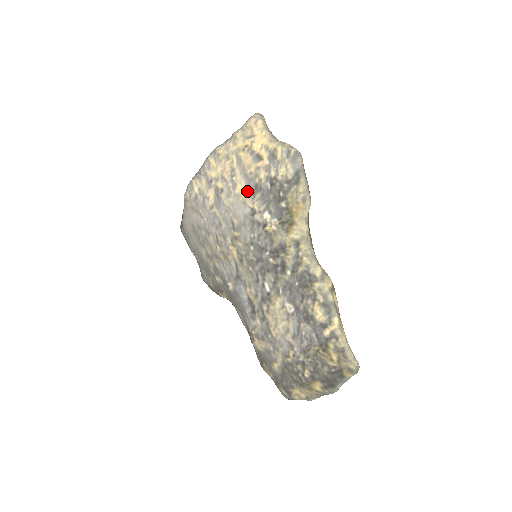
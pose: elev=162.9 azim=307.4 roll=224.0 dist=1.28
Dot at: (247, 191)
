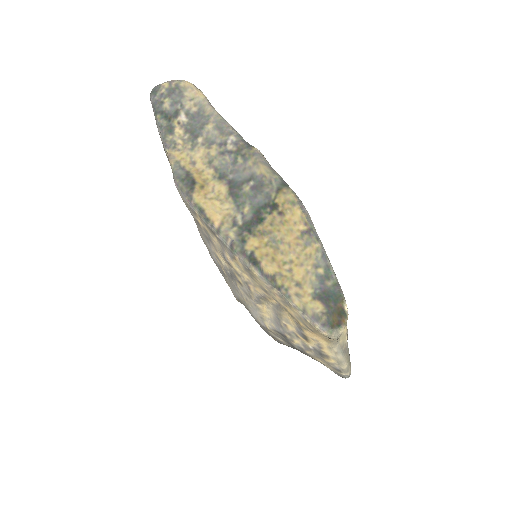
Dot at: (271, 320)
